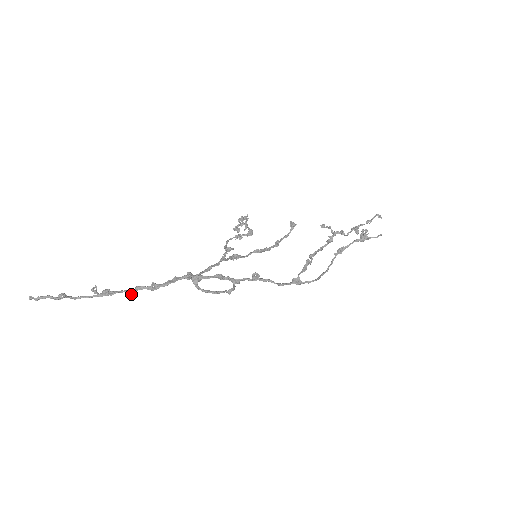
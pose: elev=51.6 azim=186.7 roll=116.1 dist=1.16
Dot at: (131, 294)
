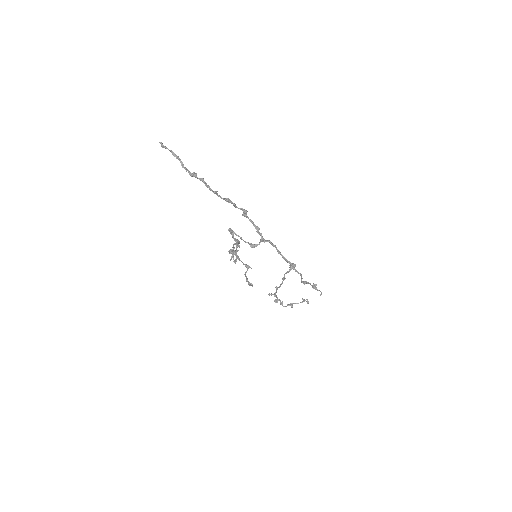
Dot at: (216, 191)
